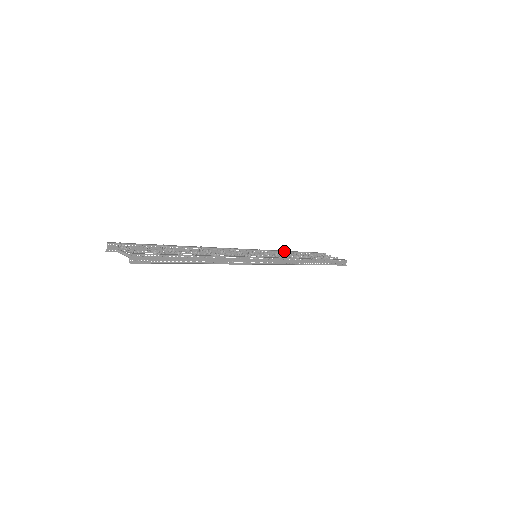
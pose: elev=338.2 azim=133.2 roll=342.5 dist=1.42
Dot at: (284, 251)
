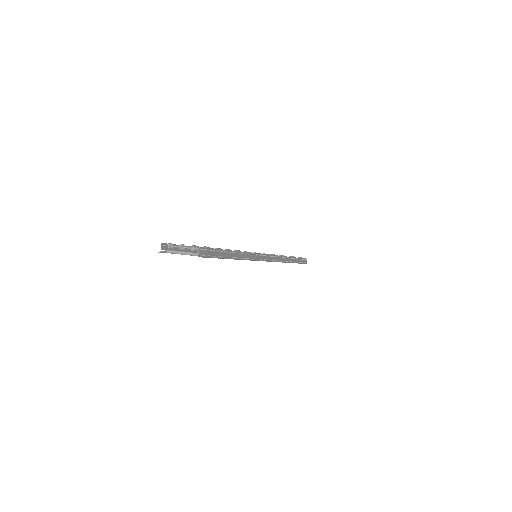
Dot at: occluded
